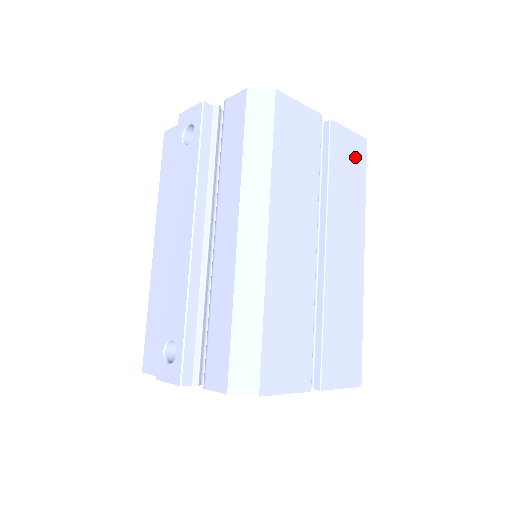
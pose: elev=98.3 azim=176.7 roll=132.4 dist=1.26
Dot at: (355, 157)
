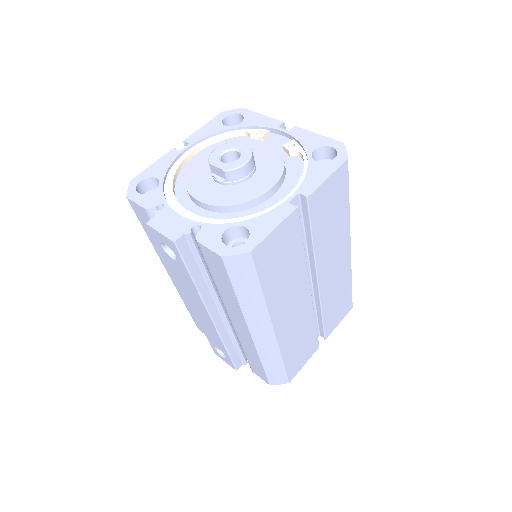
Dot at: (336, 191)
